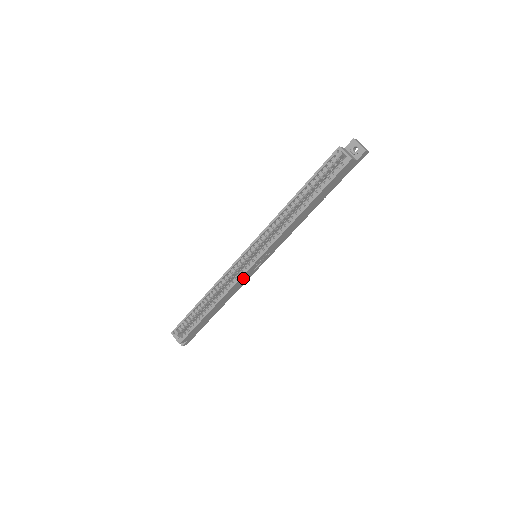
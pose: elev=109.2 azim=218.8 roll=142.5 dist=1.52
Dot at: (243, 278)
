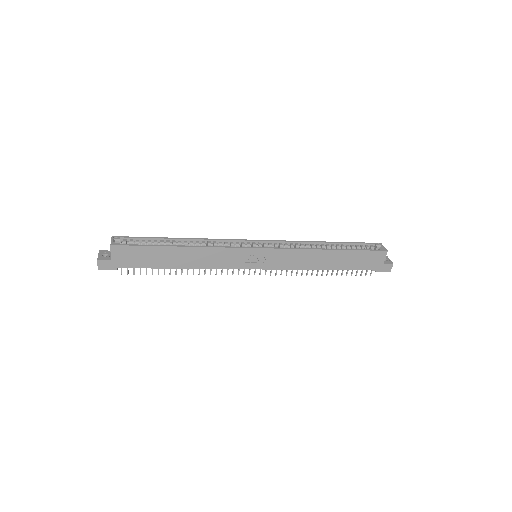
Dot at: (233, 254)
